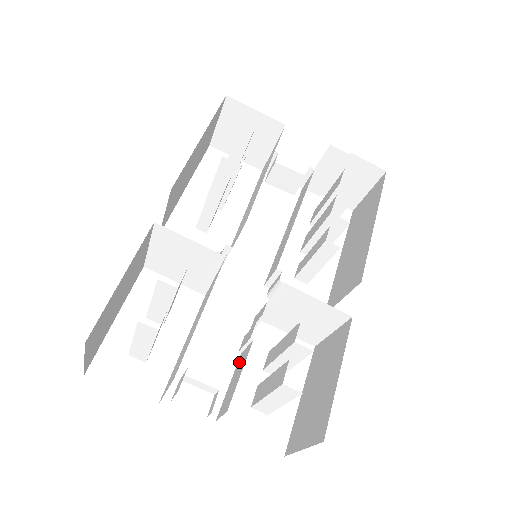
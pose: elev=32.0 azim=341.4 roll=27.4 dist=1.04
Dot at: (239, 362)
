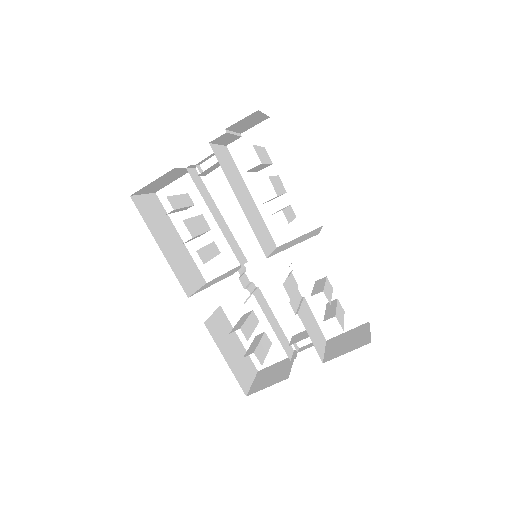
Dot at: (307, 306)
